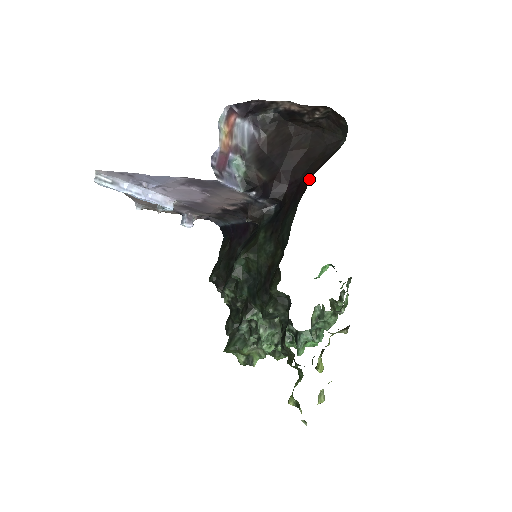
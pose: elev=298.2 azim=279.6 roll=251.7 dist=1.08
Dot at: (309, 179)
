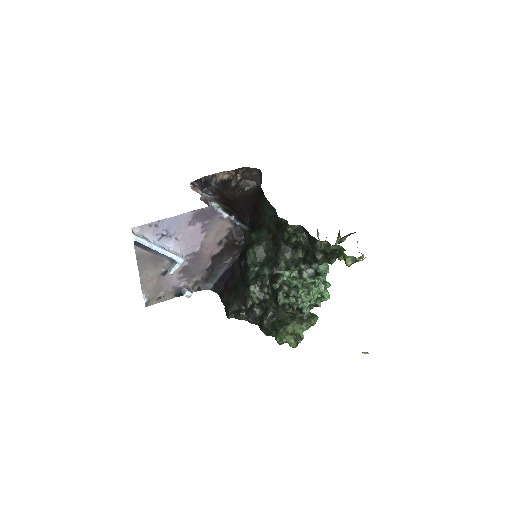
Dot at: (259, 195)
